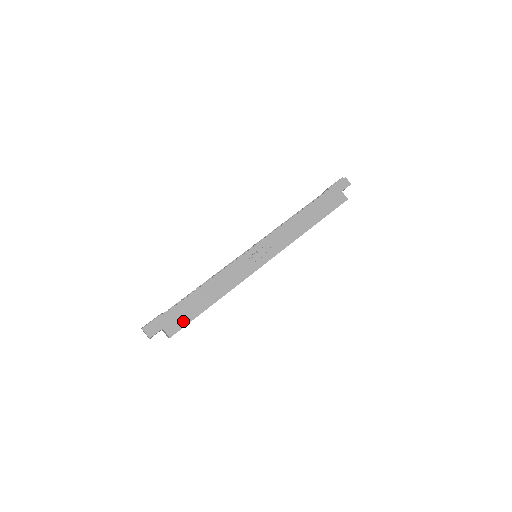
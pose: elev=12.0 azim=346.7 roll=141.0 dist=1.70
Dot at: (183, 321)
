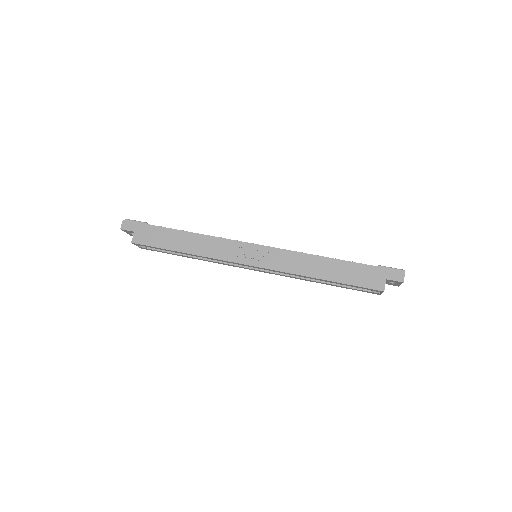
Dot at: (151, 241)
